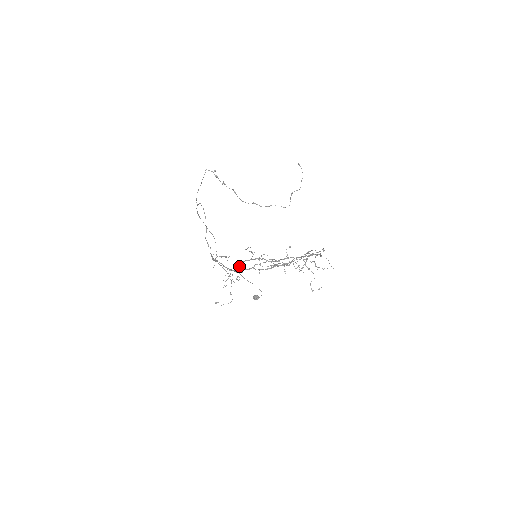
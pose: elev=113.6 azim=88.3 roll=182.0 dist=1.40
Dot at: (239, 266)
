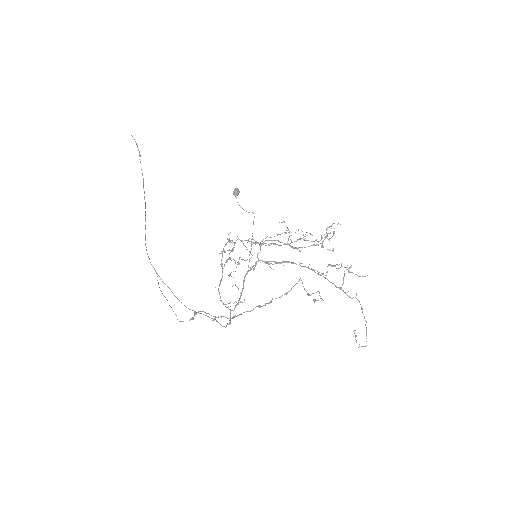
Dot at: occluded
